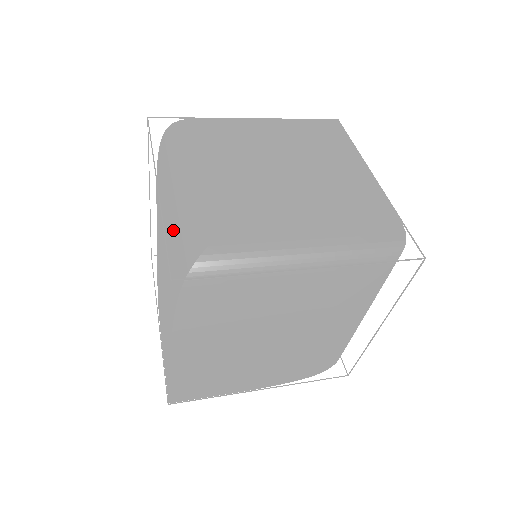
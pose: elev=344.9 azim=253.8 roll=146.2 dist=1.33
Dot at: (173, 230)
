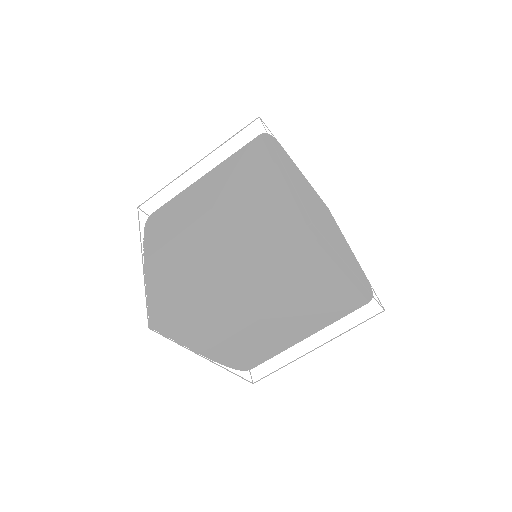
Dot at: (281, 196)
